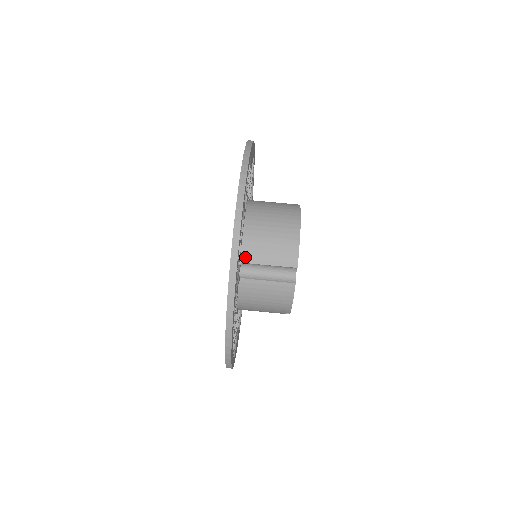
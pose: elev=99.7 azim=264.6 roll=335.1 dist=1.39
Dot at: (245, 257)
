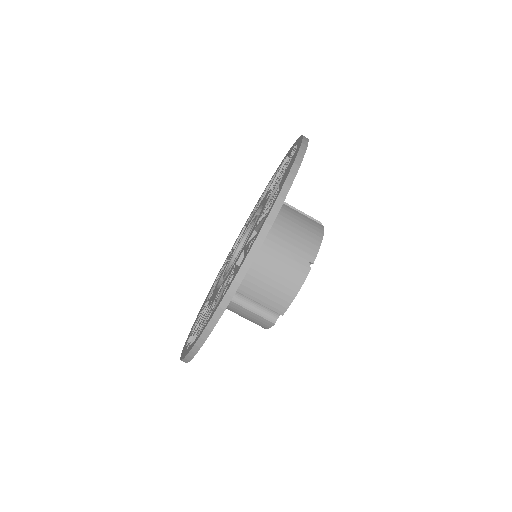
Dot at: occluded
